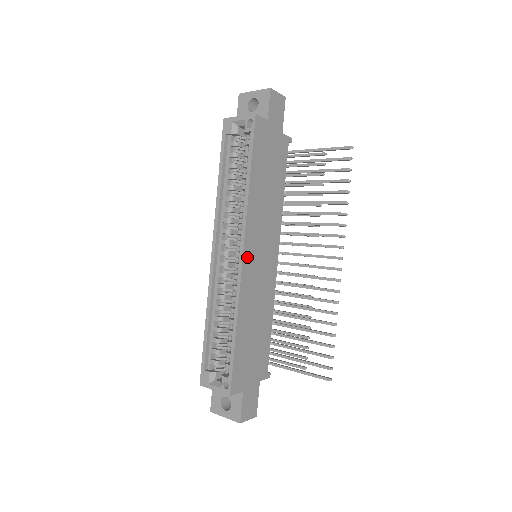
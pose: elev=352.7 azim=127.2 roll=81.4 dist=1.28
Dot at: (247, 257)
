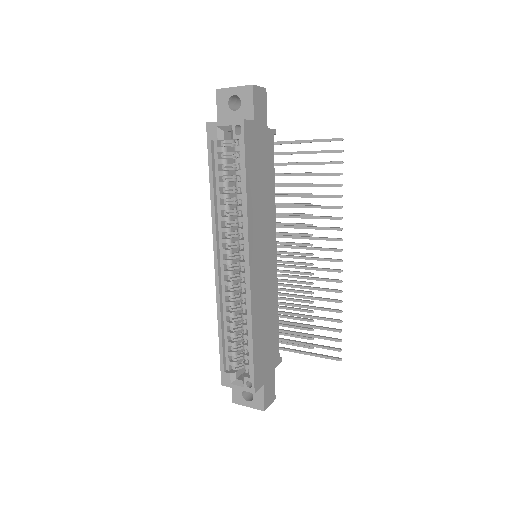
Dot at: (253, 266)
